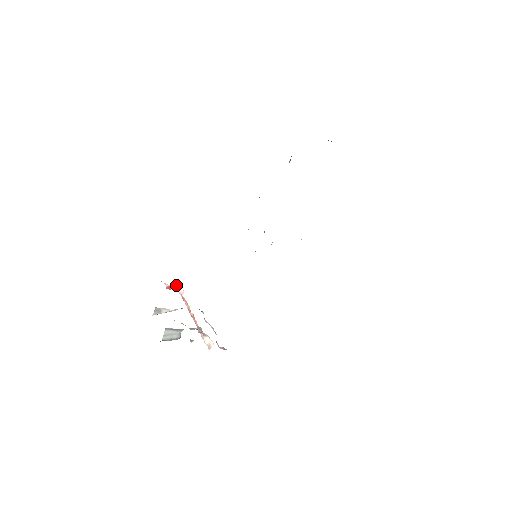
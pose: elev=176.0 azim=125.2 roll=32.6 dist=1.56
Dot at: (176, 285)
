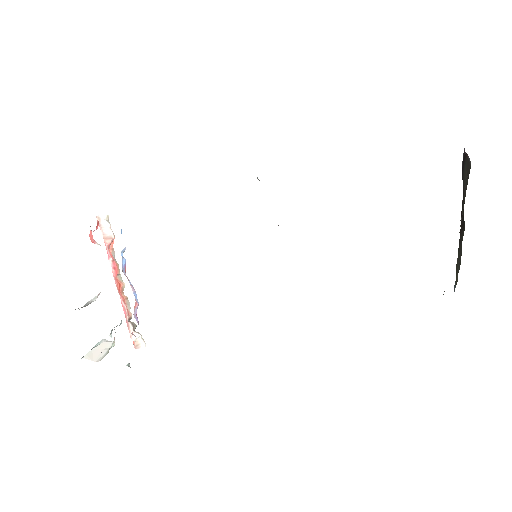
Dot at: (99, 216)
